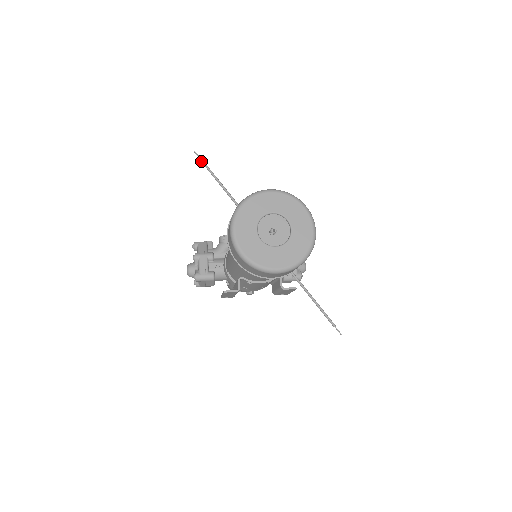
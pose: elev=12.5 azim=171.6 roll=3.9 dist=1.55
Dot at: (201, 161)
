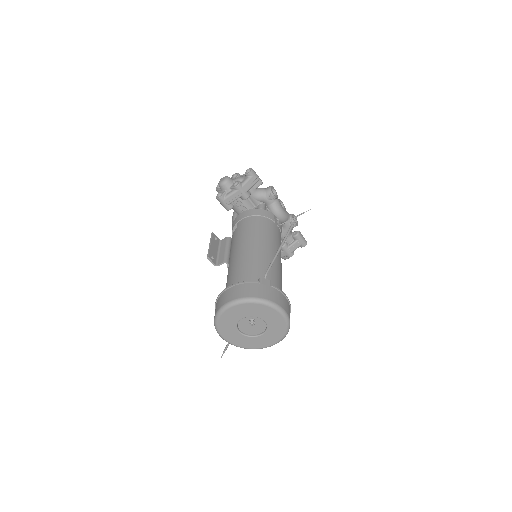
Dot at: (291, 227)
